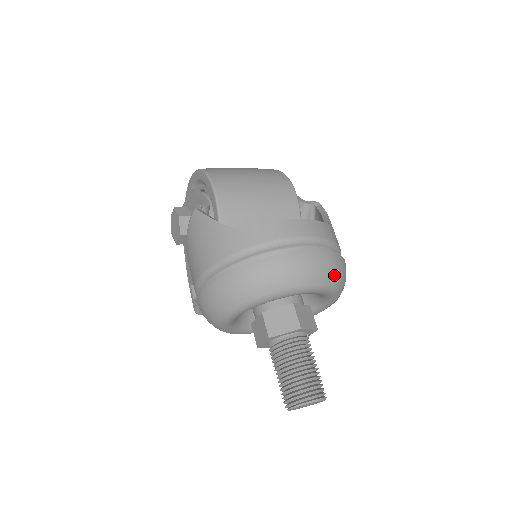
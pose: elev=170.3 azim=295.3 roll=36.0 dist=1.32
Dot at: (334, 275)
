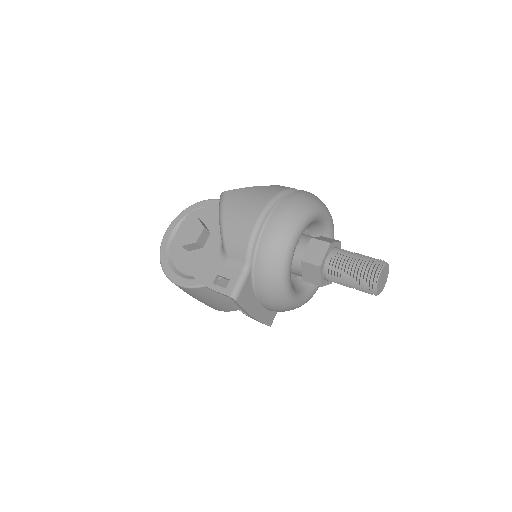
Dot at: occluded
